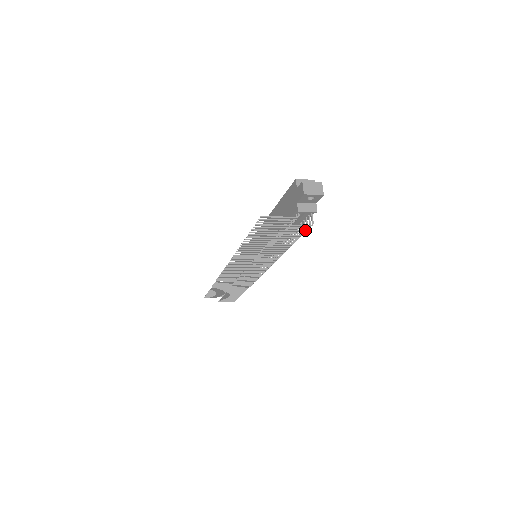
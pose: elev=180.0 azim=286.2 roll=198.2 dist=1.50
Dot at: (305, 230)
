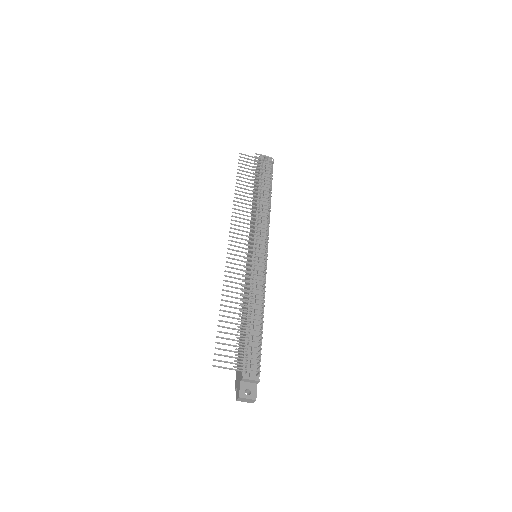
Dot at: occluded
